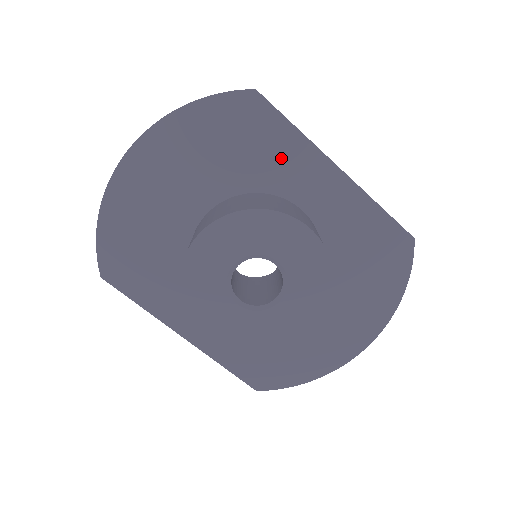
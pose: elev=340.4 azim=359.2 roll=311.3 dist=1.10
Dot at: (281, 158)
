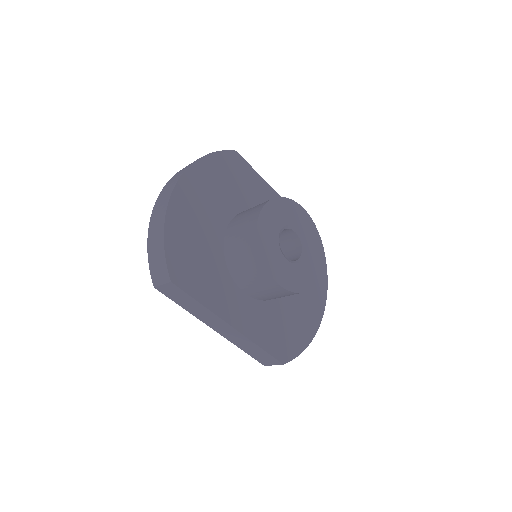
Dot at: (255, 190)
